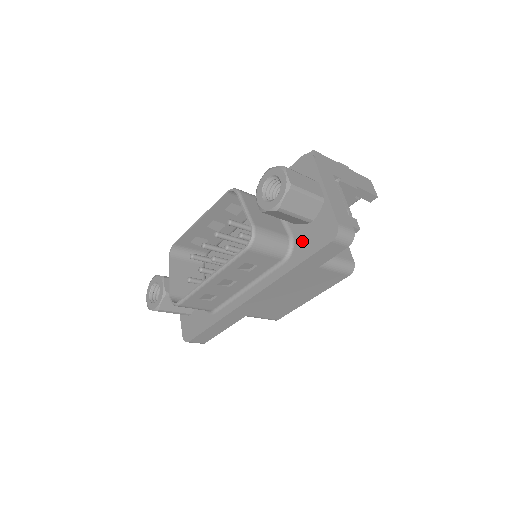
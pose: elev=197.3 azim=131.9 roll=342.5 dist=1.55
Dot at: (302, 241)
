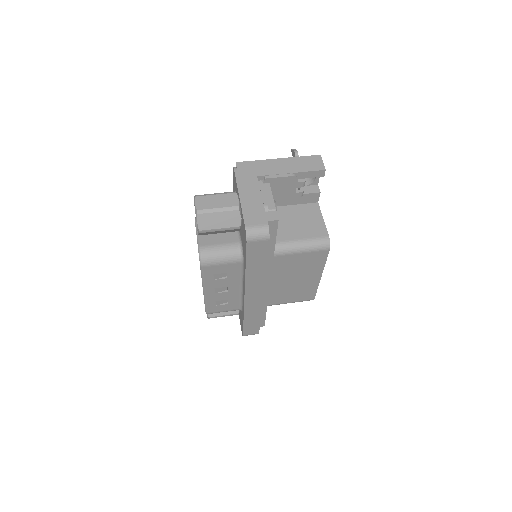
Dot at: (243, 245)
